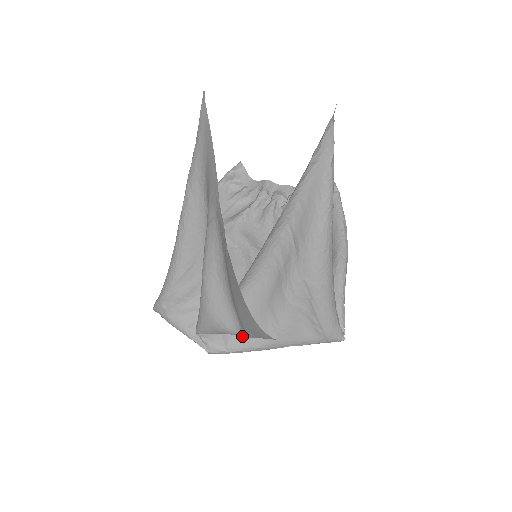
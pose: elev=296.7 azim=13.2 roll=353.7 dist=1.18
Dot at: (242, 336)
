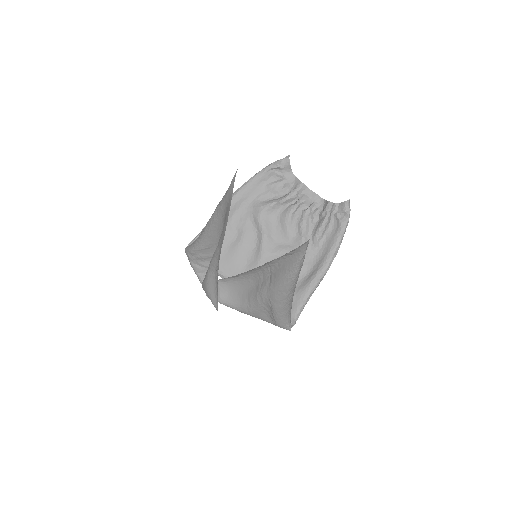
Dot at: occluded
